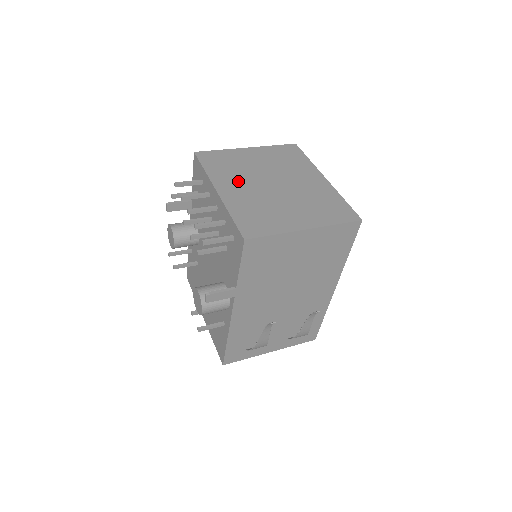
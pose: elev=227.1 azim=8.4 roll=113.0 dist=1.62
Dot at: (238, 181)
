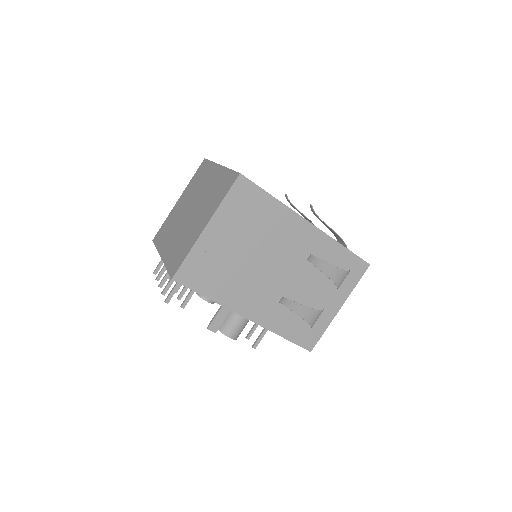
Dot at: (171, 235)
